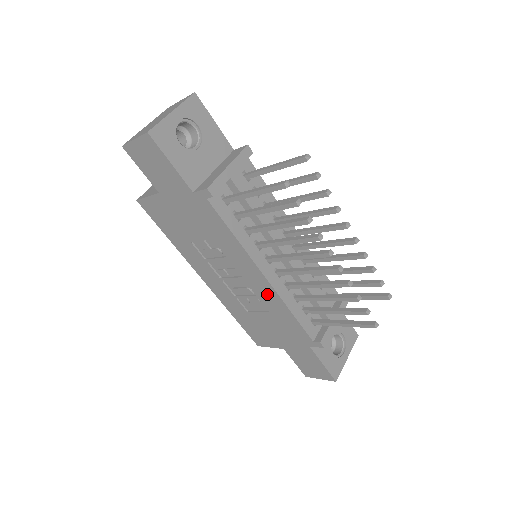
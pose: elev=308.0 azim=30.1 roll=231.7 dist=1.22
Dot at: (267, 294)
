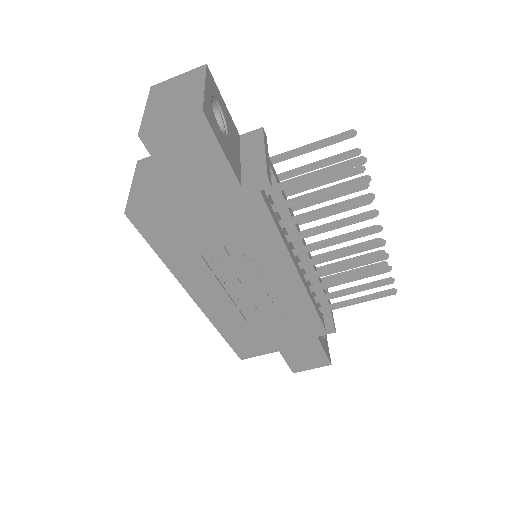
Dot at: (290, 292)
